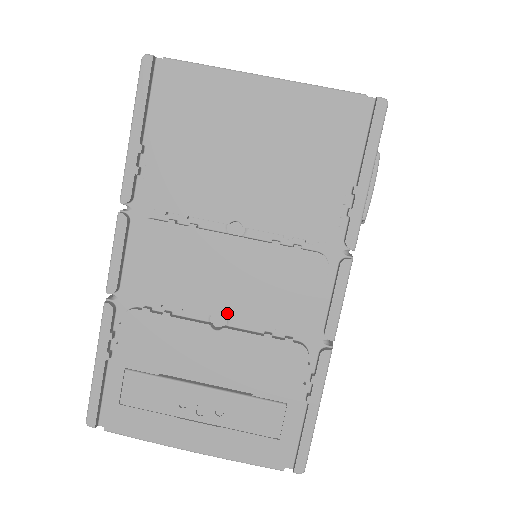
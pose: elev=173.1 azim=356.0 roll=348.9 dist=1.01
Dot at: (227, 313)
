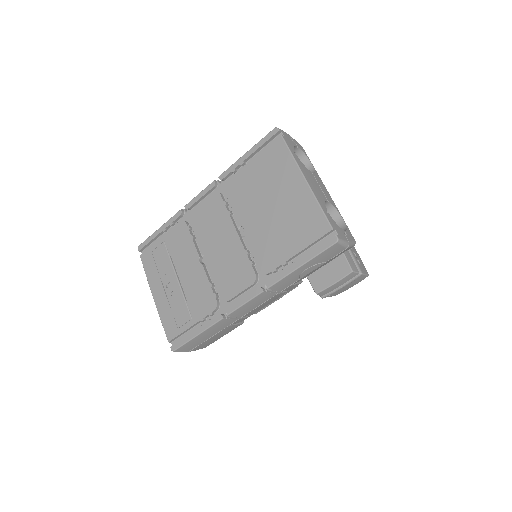
Dot at: (208, 260)
